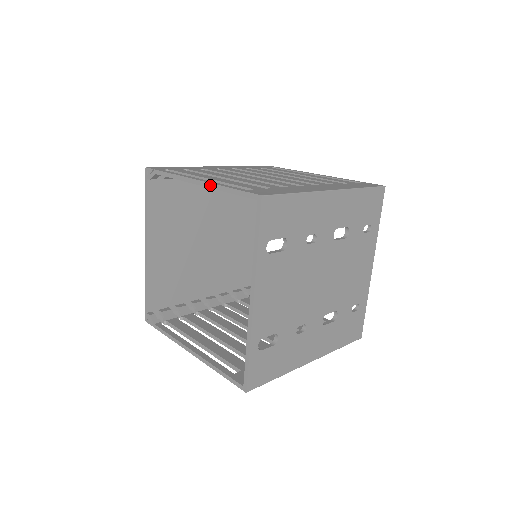
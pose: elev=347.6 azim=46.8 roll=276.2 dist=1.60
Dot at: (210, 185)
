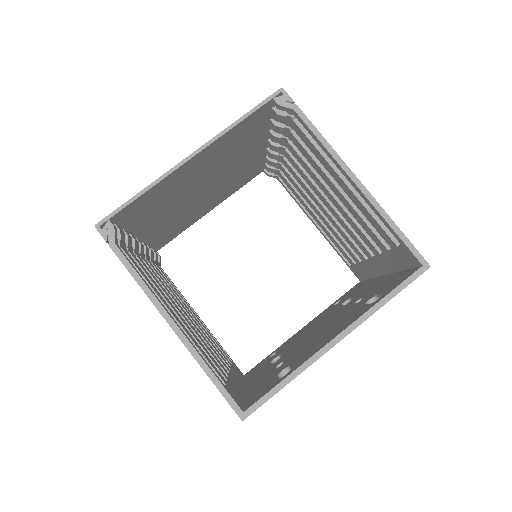
Dot at: (373, 200)
